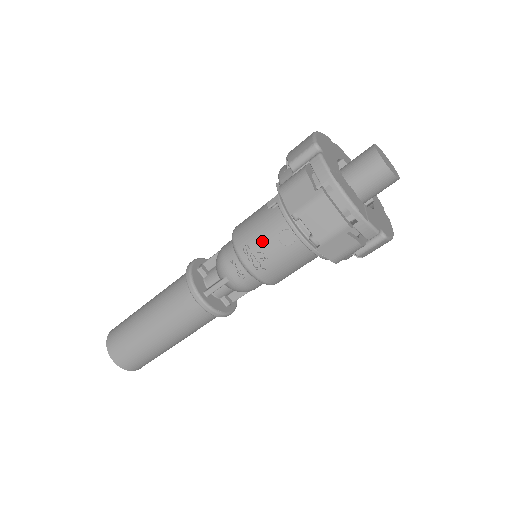
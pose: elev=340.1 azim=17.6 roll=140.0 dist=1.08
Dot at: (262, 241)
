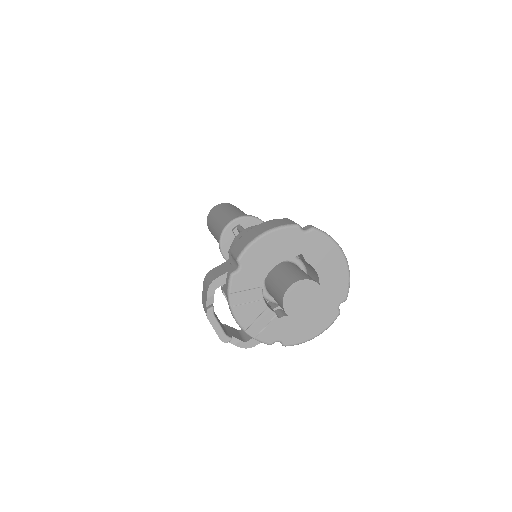
Dot at: occluded
